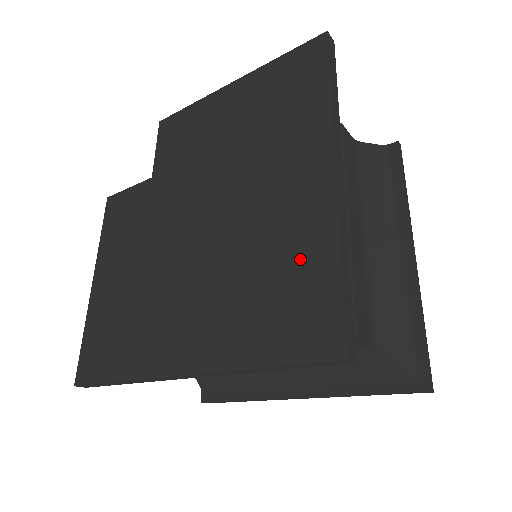
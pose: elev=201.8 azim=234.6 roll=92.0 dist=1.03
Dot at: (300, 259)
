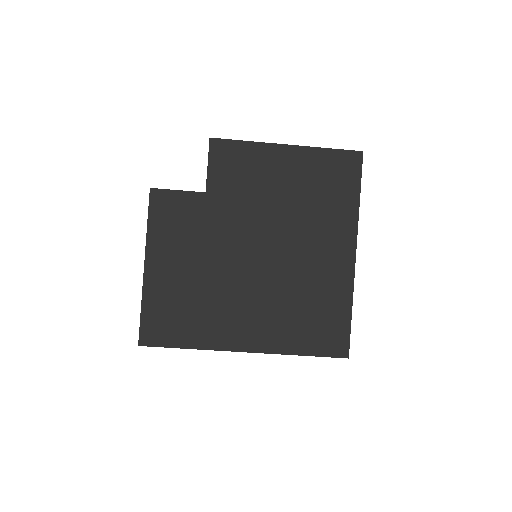
Dot at: (330, 302)
